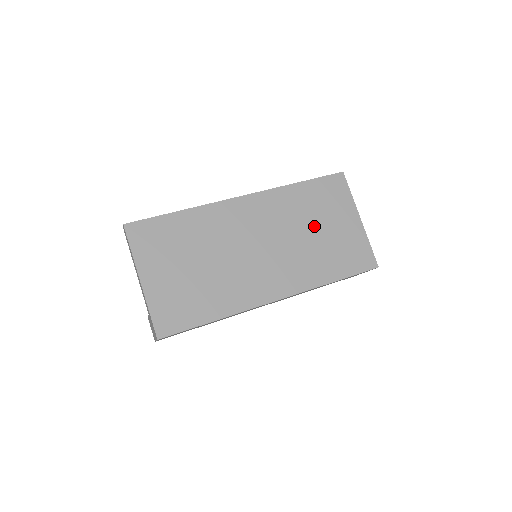
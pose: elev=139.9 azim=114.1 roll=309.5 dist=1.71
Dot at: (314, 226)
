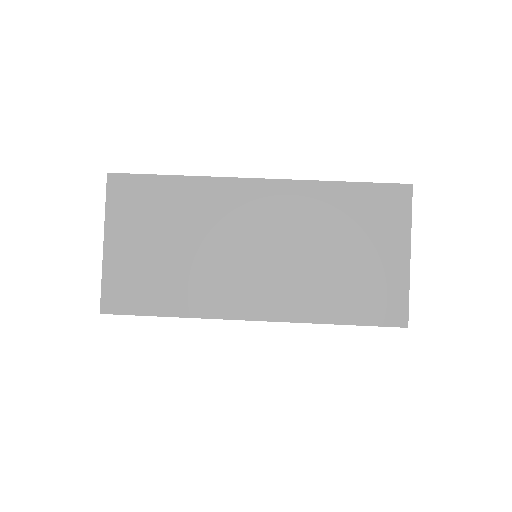
Dot at: (339, 245)
